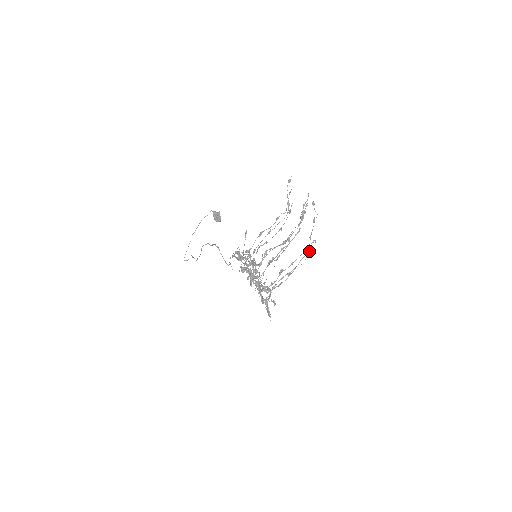
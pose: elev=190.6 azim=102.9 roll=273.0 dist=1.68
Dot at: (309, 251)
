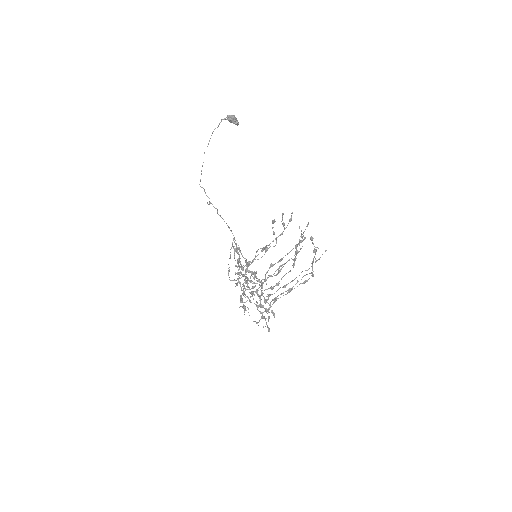
Dot at: (312, 272)
